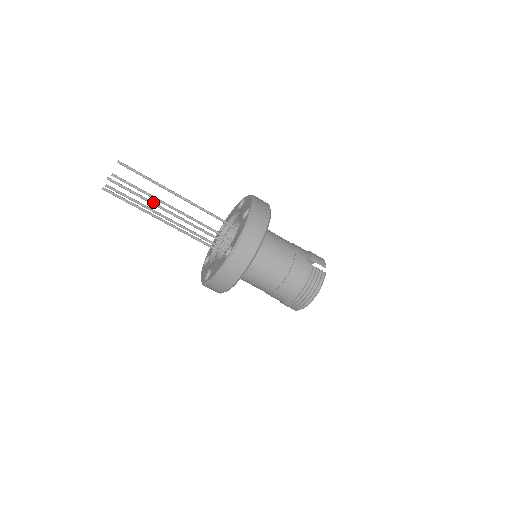
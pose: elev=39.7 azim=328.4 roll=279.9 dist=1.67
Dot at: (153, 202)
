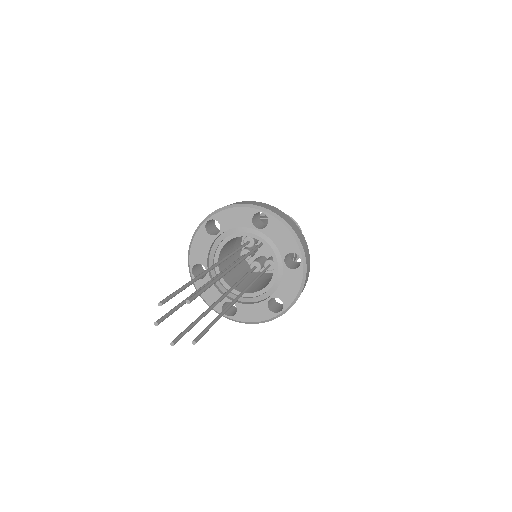
Dot at: (223, 314)
